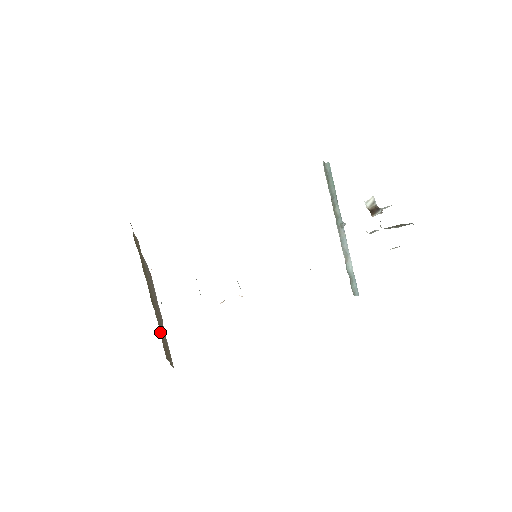
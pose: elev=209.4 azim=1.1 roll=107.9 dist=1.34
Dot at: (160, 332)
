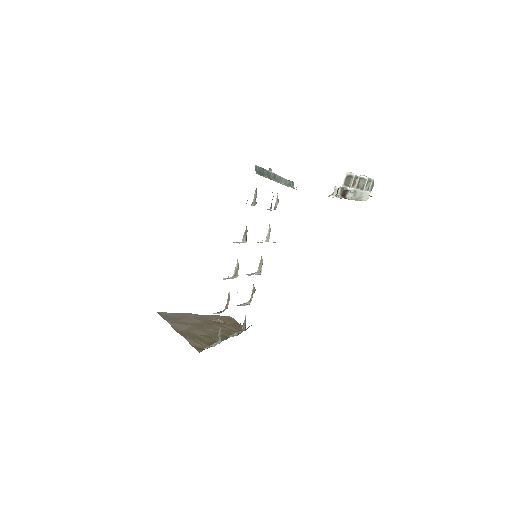
Dot at: occluded
